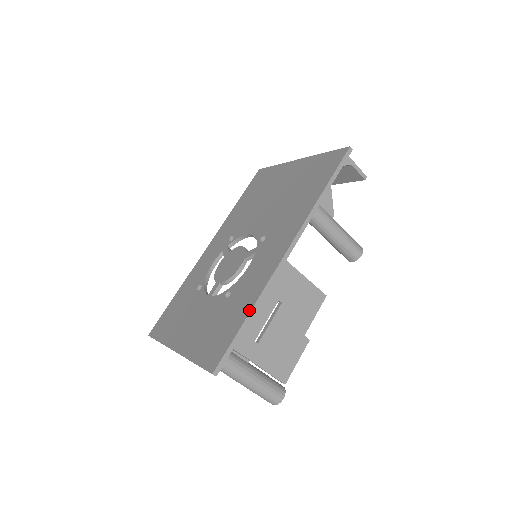
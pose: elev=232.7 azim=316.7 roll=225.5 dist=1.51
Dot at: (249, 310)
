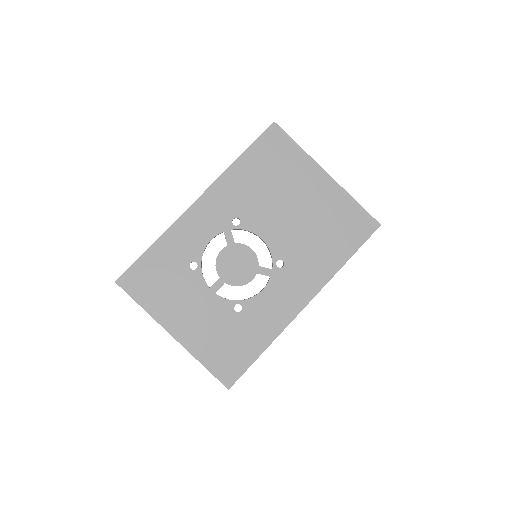
Dot at: (266, 347)
